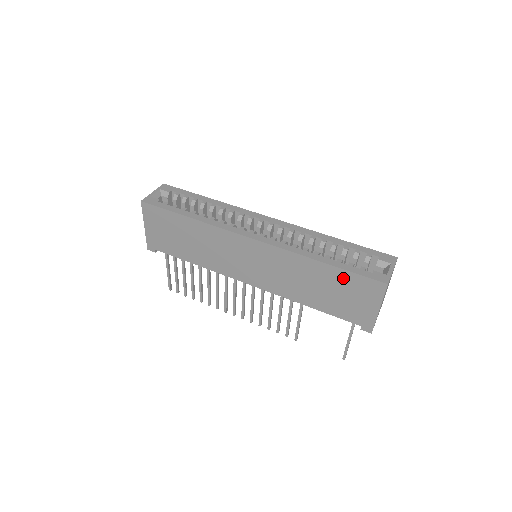
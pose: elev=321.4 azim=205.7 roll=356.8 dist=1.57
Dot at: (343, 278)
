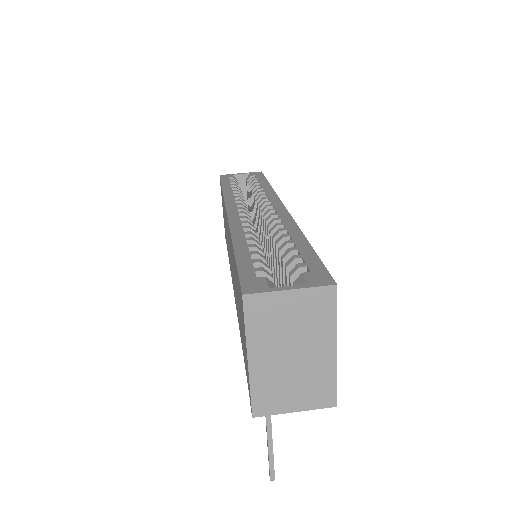
Dot at: (237, 279)
